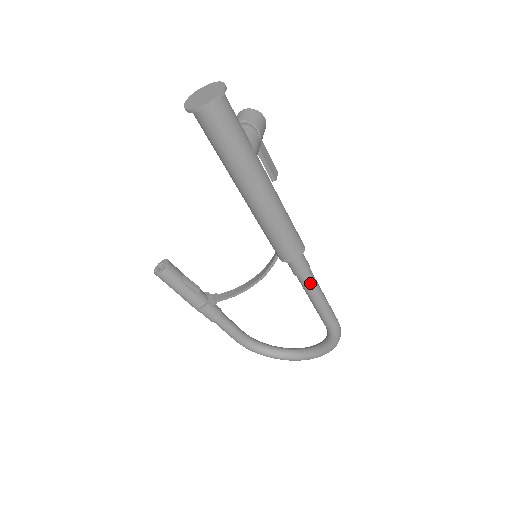
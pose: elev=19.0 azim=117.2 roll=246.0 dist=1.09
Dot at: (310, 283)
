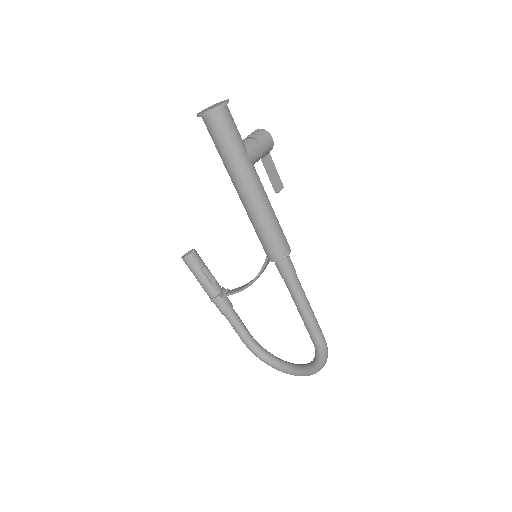
Dot at: (294, 289)
